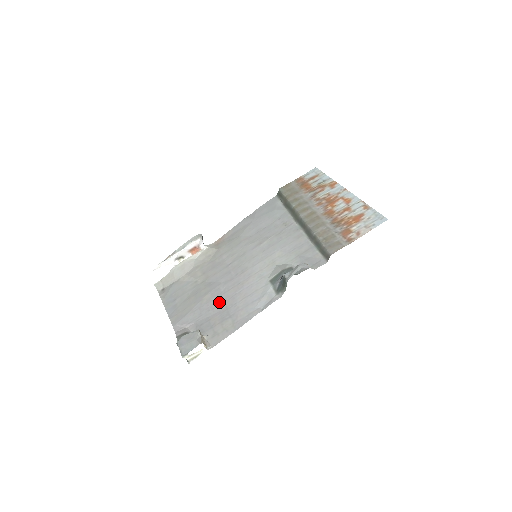
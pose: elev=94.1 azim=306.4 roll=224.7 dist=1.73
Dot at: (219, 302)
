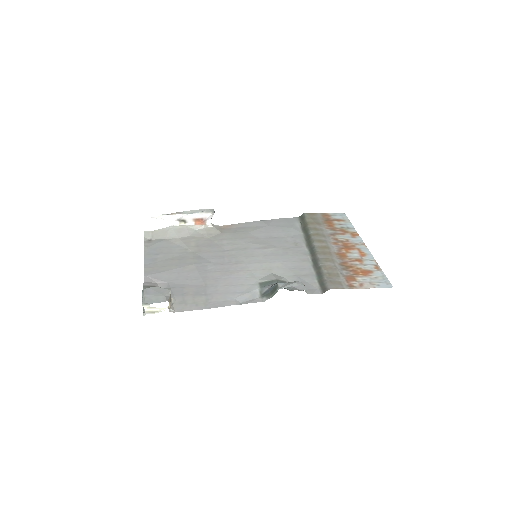
Dot at: (201, 277)
